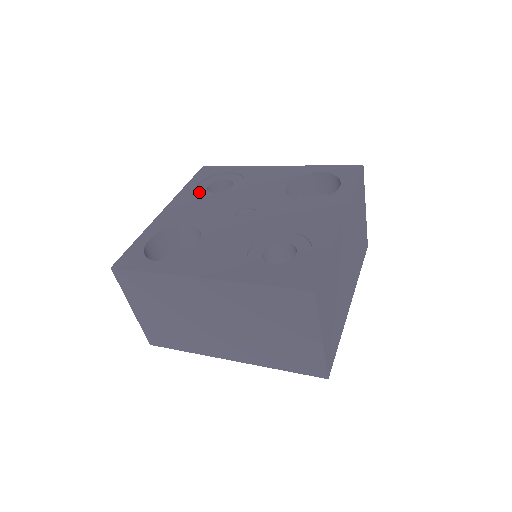
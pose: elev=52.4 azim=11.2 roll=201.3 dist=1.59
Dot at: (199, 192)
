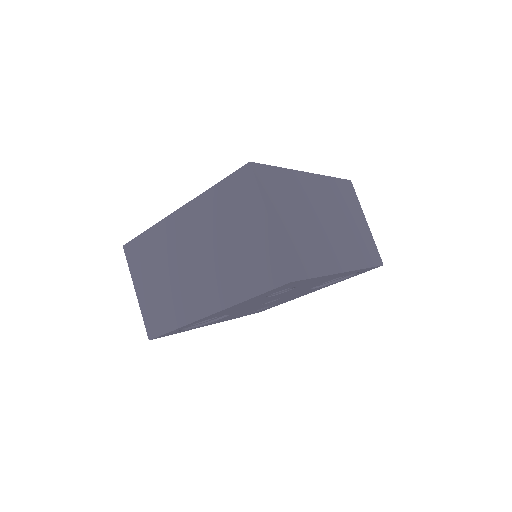
Dot at: occluded
